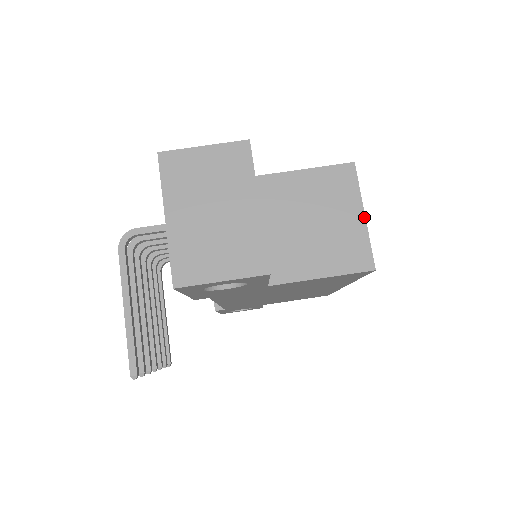
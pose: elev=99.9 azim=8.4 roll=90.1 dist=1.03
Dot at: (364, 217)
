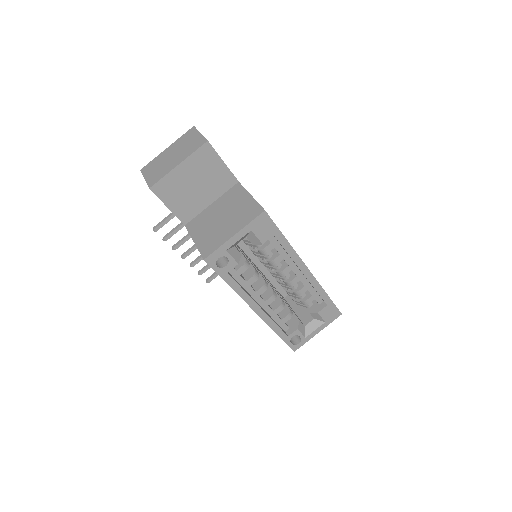
Dot at: (233, 235)
